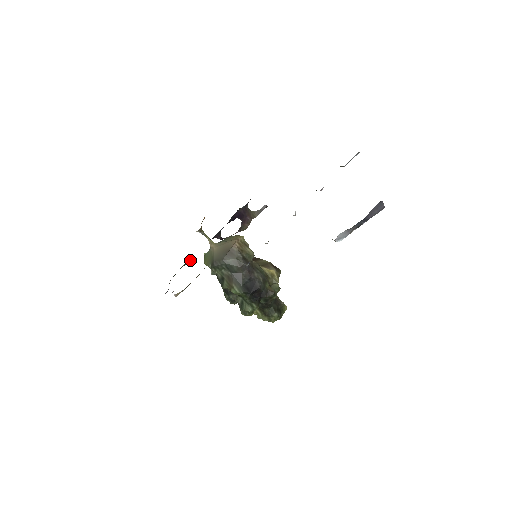
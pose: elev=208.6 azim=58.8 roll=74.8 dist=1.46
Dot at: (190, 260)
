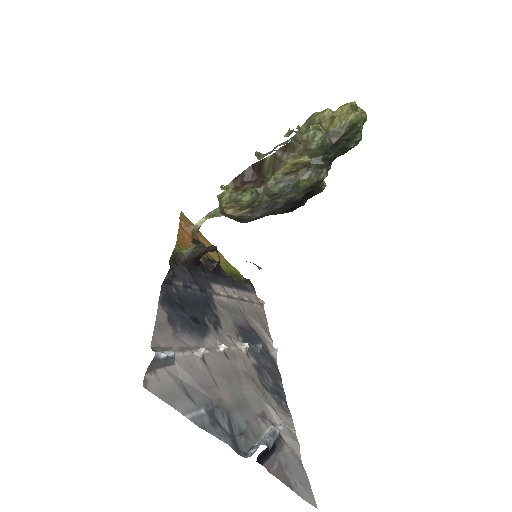
Dot at: (230, 277)
